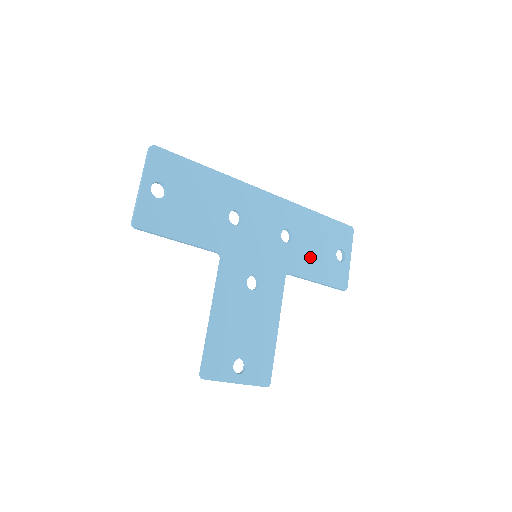
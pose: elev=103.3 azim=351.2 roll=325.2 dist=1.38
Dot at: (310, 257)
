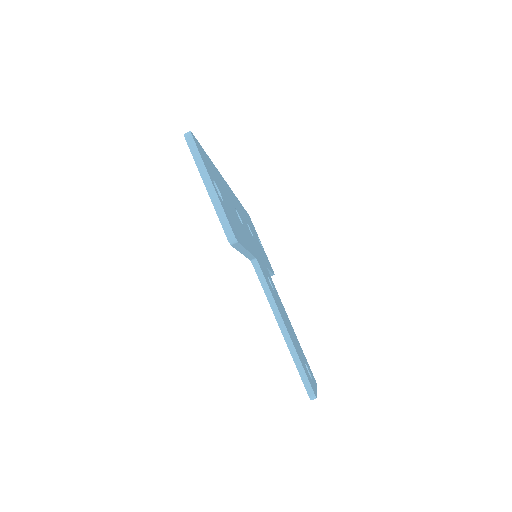
Dot at: occluded
